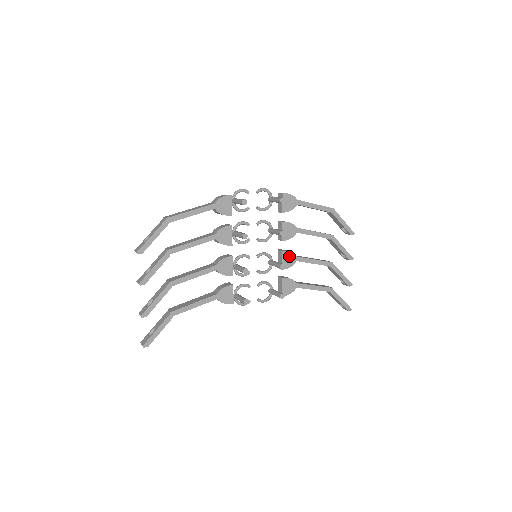
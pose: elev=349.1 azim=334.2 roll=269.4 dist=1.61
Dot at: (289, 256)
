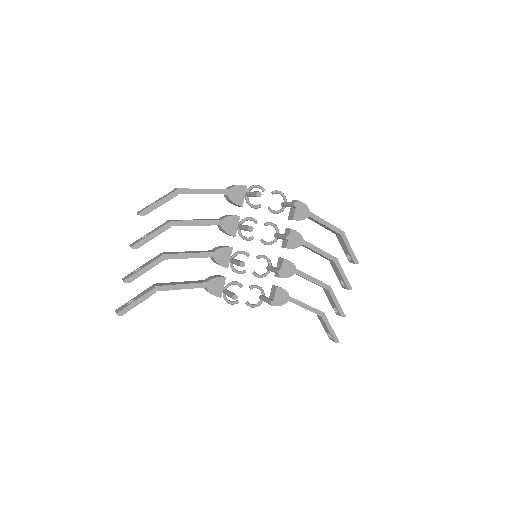
Dot at: (289, 266)
